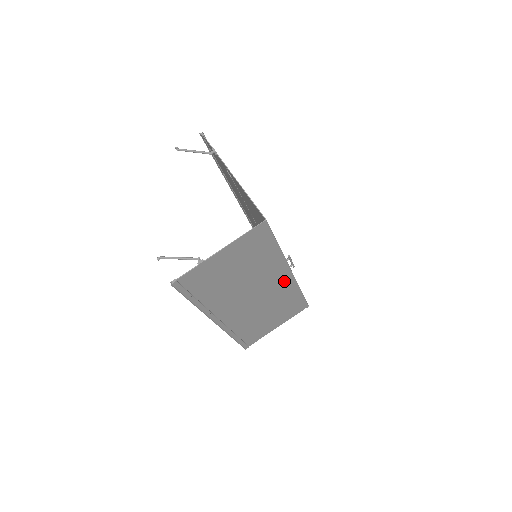
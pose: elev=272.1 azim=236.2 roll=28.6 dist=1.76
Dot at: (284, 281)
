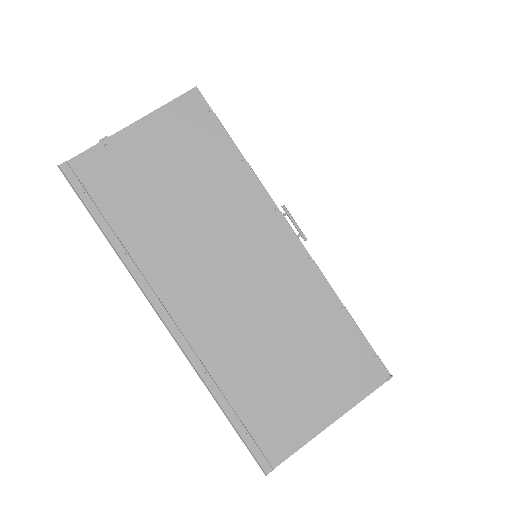
Dot at: (287, 255)
